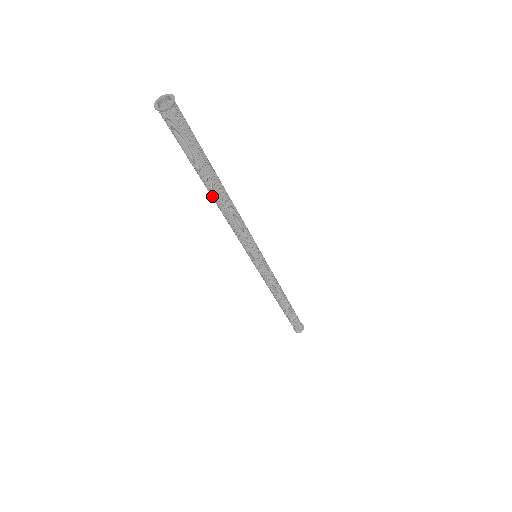
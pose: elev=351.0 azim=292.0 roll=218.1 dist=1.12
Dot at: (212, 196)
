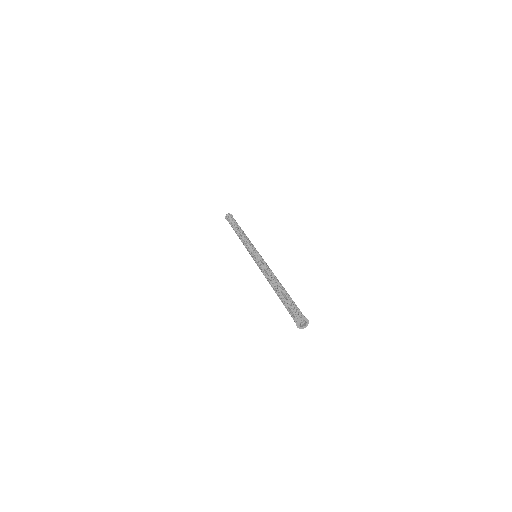
Dot at: occluded
